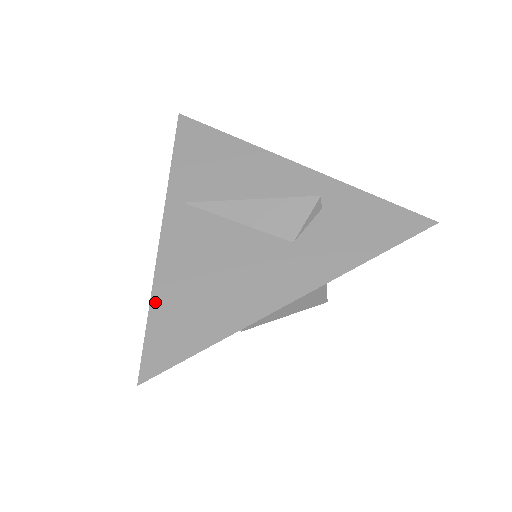
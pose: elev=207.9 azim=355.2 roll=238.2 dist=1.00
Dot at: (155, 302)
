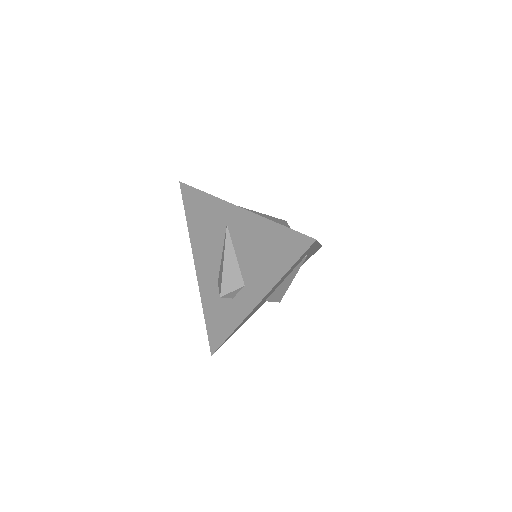
Dot at: (277, 223)
